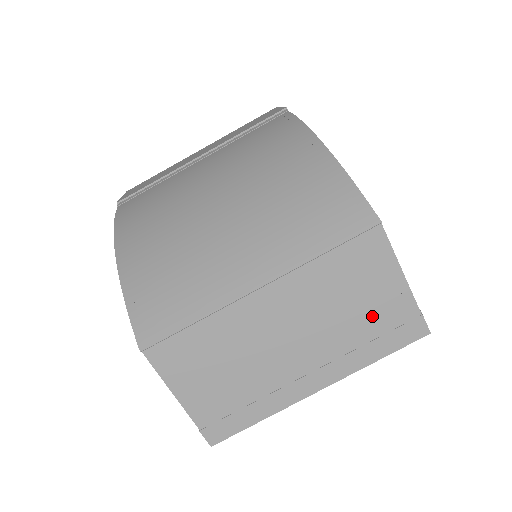
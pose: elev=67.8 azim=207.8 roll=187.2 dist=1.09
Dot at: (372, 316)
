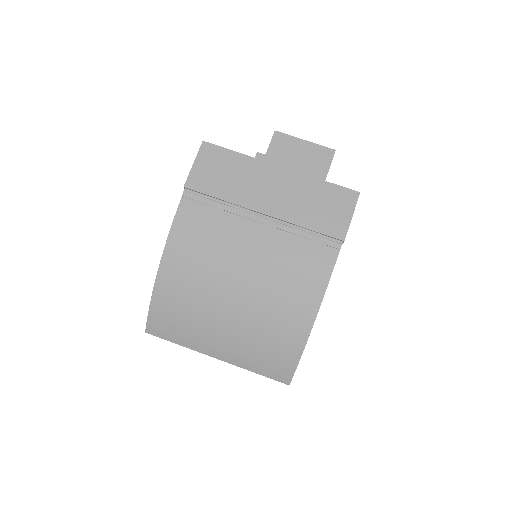
Dot at: occluded
